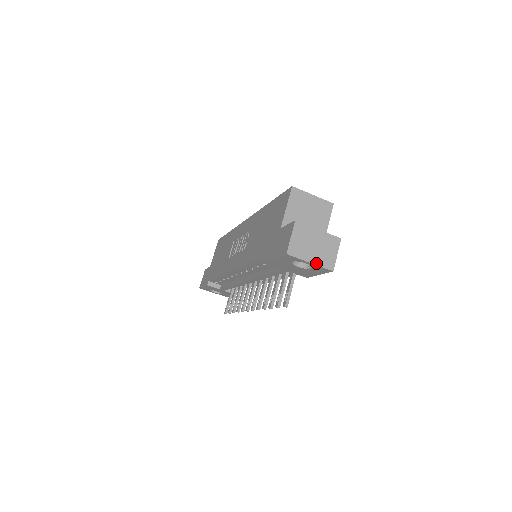
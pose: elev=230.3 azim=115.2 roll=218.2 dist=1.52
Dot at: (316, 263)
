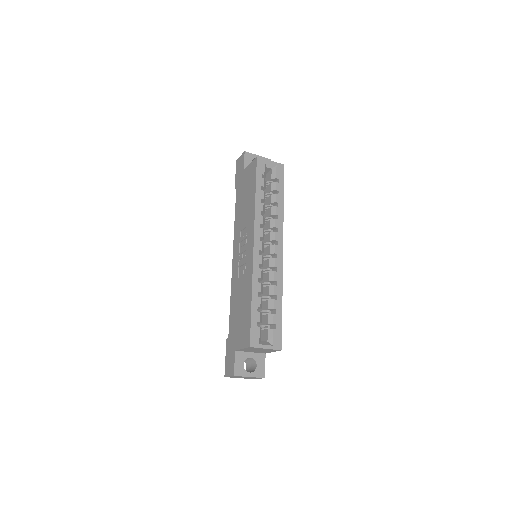
Dot at: (244, 378)
